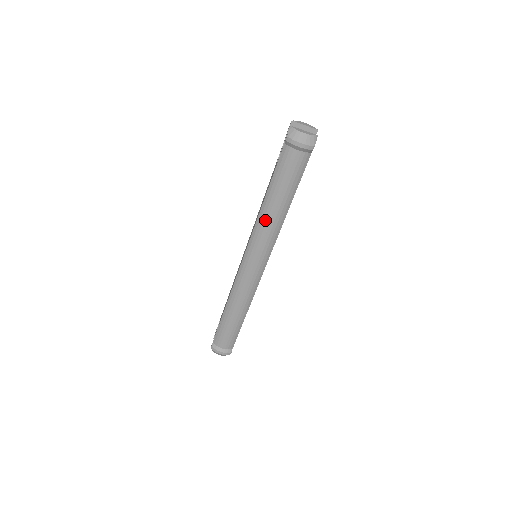
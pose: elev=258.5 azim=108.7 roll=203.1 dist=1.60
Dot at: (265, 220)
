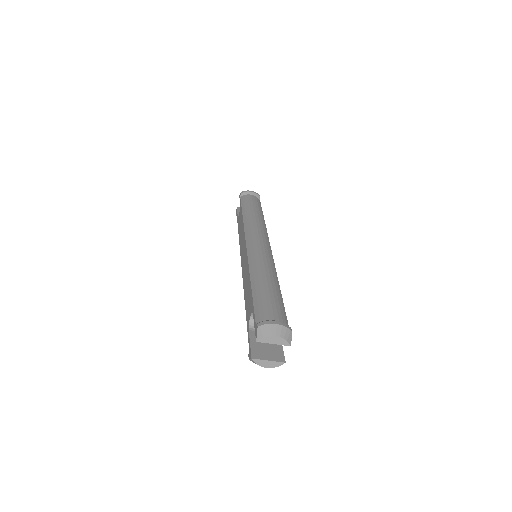
Dot at: occluded
